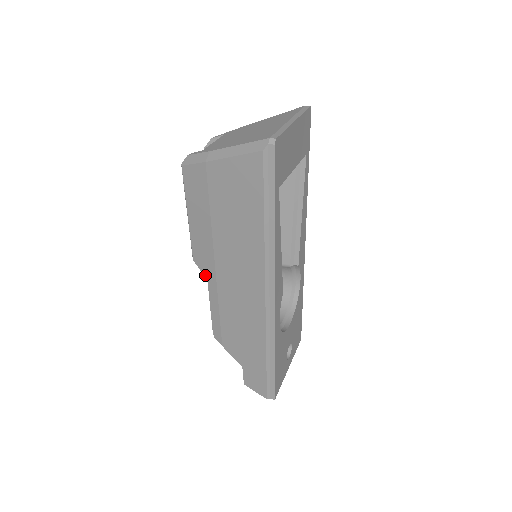
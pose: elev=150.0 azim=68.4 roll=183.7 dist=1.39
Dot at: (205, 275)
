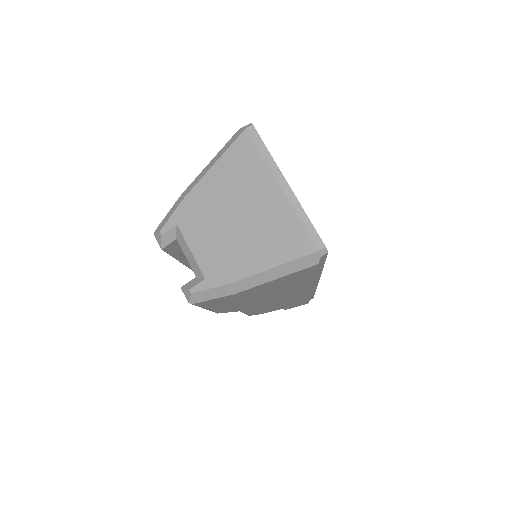
Dot at: (236, 311)
